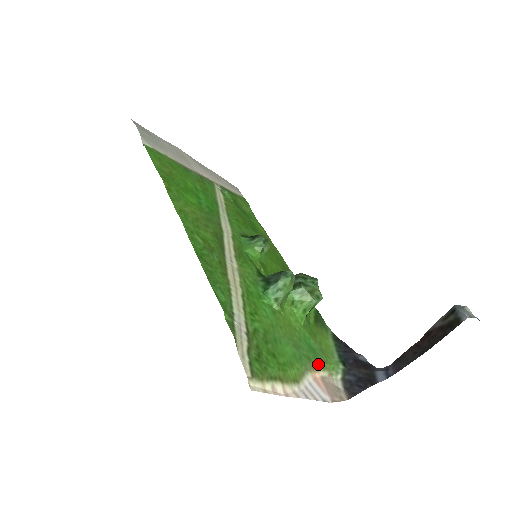
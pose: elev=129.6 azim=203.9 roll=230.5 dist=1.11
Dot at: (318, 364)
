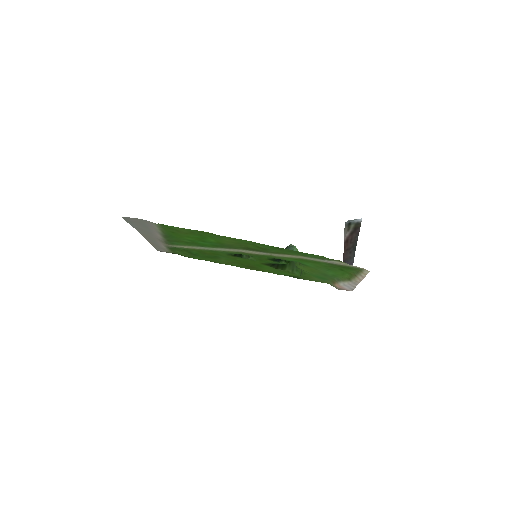
Dot at: (331, 282)
